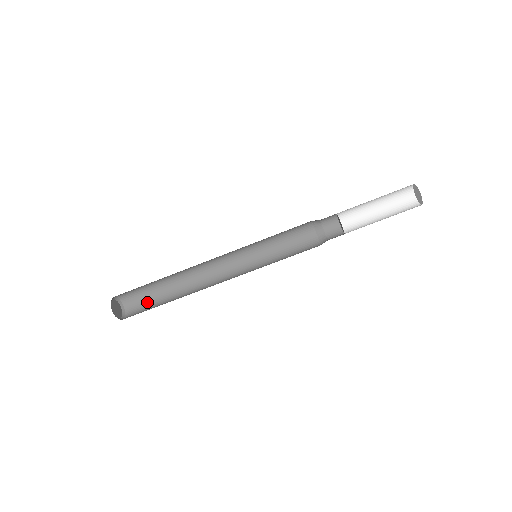
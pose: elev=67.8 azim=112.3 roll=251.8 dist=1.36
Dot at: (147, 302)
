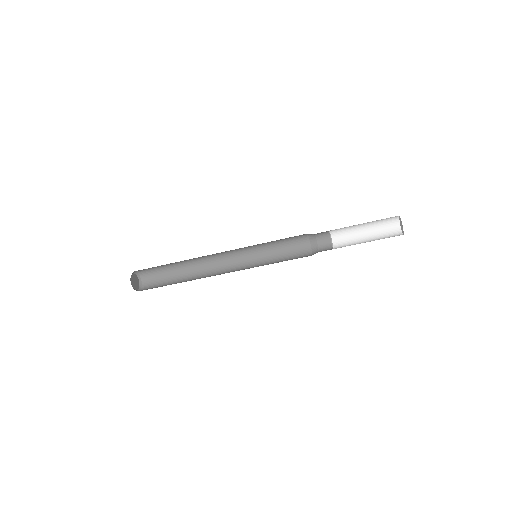
Dot at: (159, 272)
